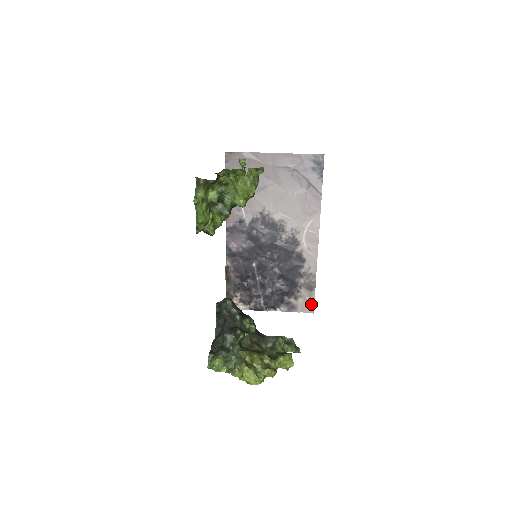
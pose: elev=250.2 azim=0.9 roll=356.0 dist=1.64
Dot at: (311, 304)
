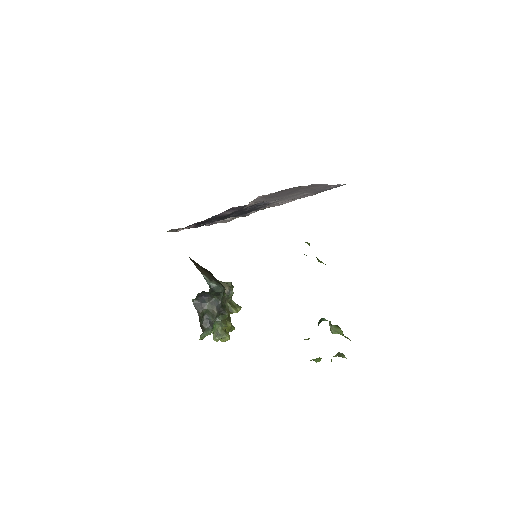
Dot at: (229, 221)
